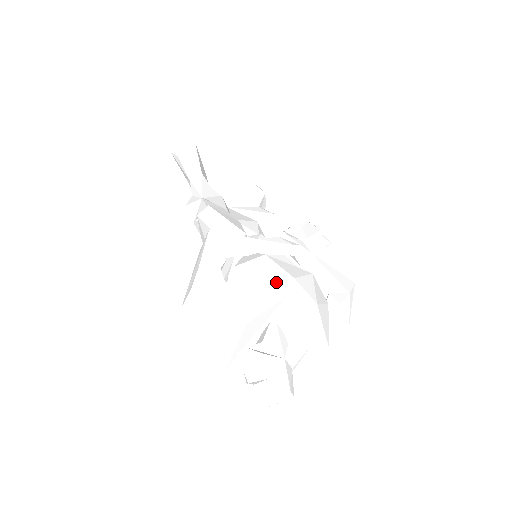
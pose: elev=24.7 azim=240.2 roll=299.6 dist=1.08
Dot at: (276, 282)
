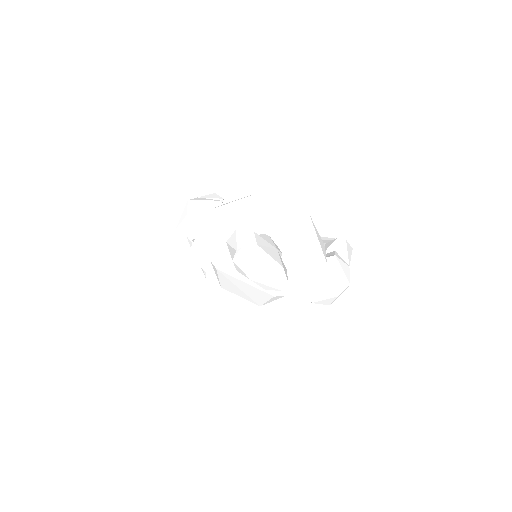
Dot at: (268, 195)
